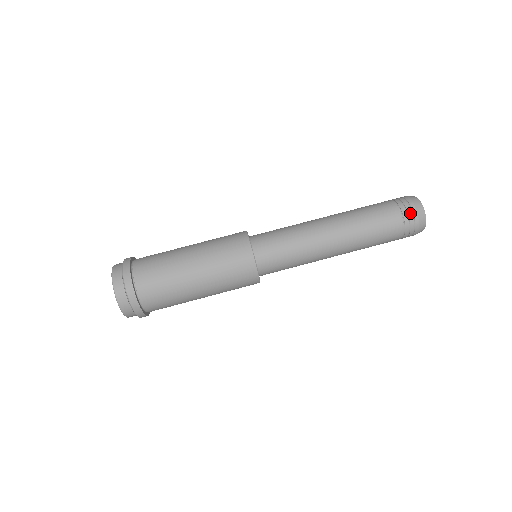
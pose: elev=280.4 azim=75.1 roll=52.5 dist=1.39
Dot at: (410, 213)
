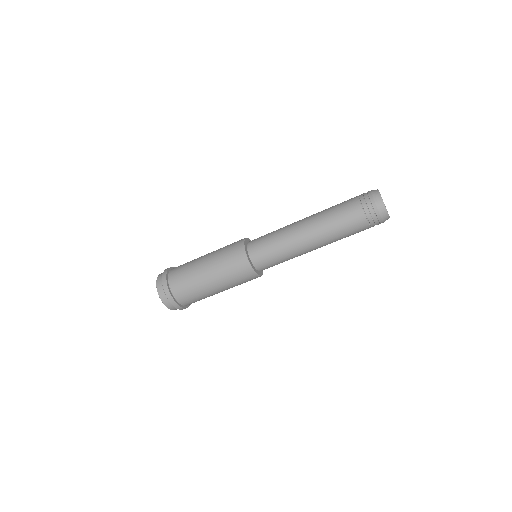
Dot at: (376, 222)
